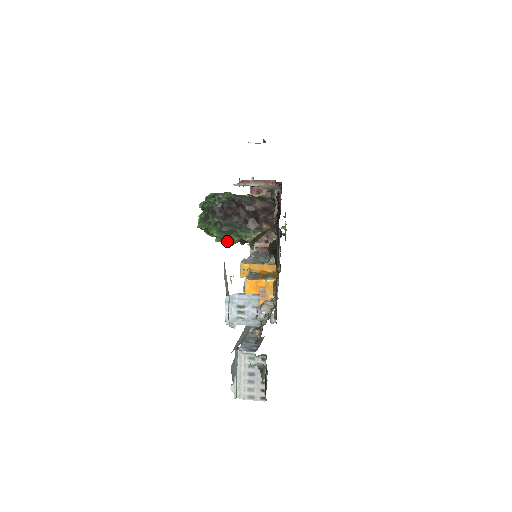
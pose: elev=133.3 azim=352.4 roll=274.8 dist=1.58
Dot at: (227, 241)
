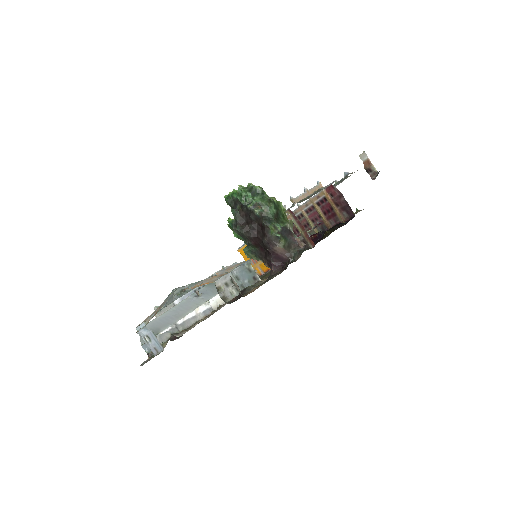
Dot at: (235, 234)
